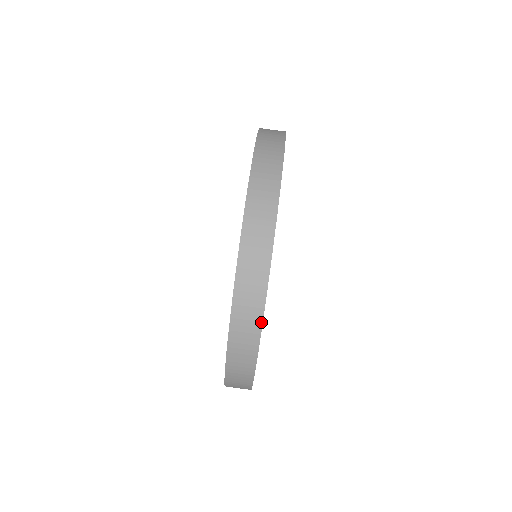
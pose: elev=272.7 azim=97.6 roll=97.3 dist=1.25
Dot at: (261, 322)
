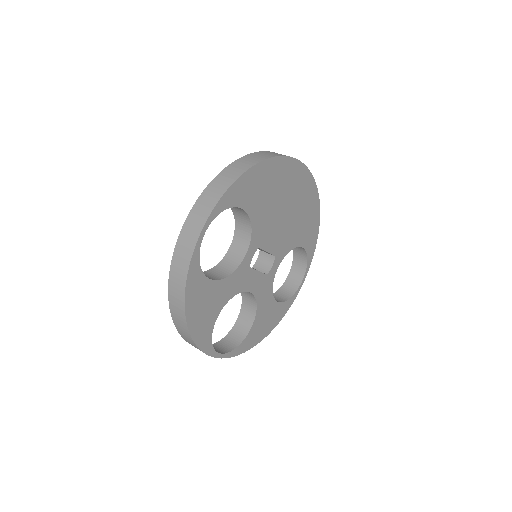
Dot at: (188, 267)
